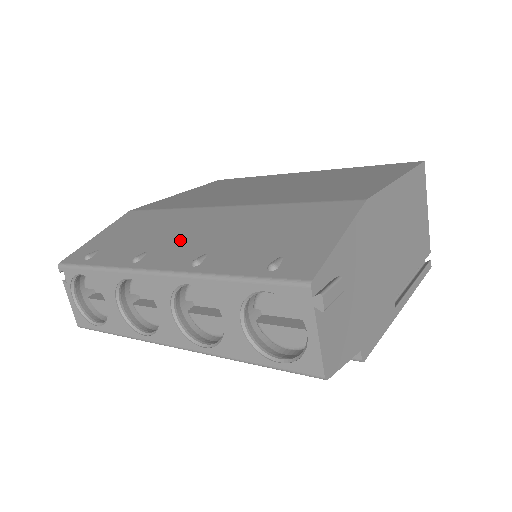
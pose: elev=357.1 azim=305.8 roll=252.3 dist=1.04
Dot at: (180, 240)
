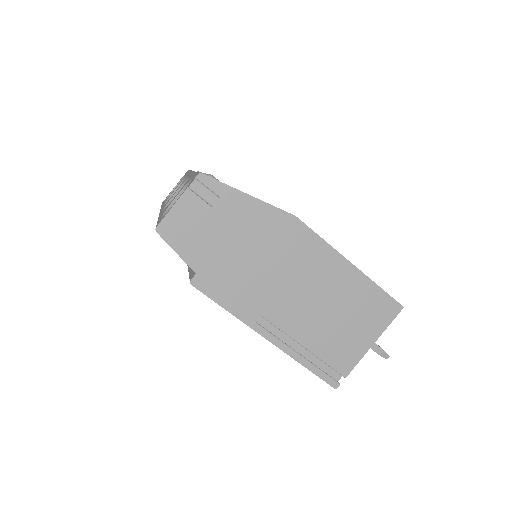
Dot at: occluded
